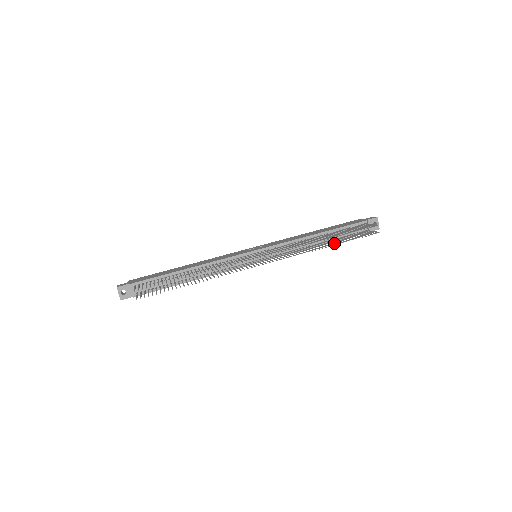
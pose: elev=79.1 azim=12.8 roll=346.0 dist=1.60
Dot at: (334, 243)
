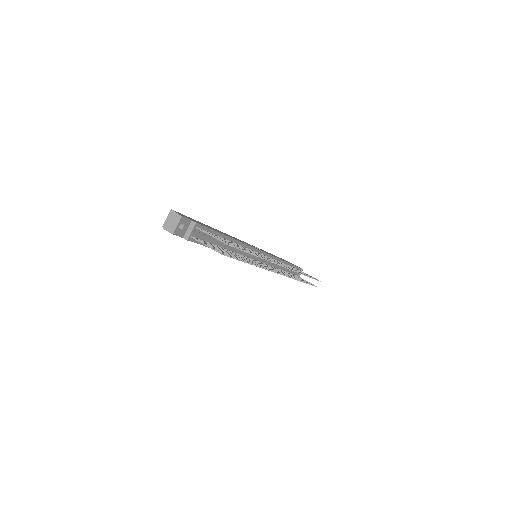
Dot at: occluded
